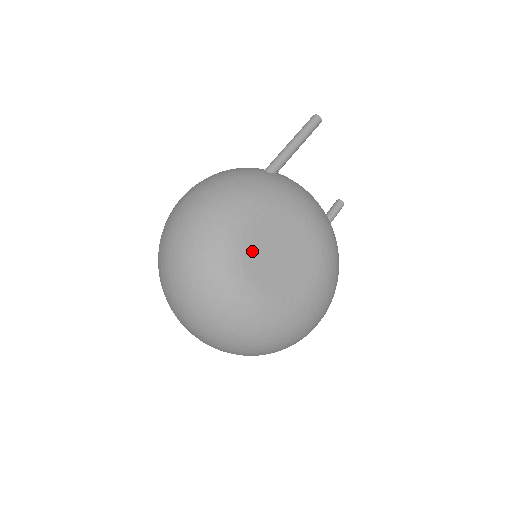
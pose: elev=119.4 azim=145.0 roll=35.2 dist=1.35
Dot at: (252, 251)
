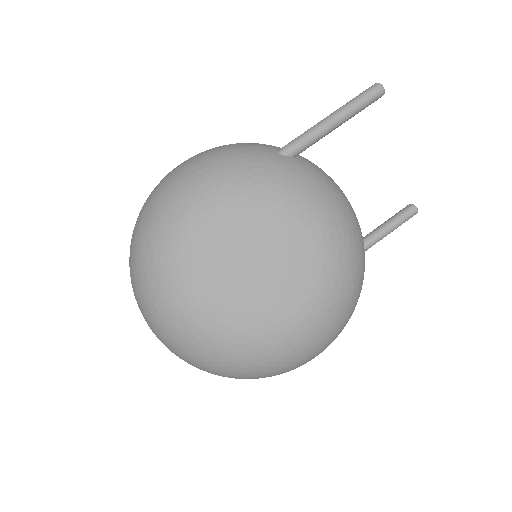
Dot at: (215, 252)
